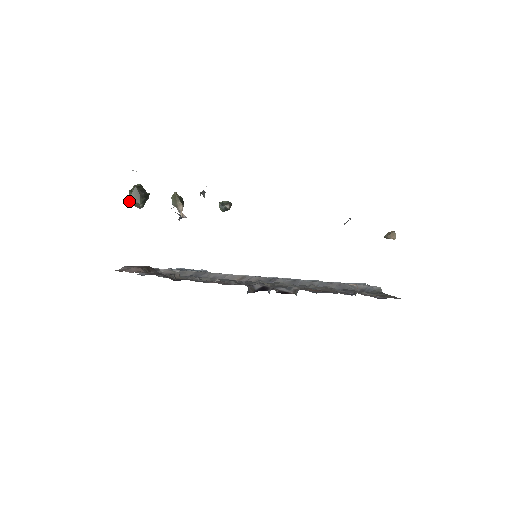
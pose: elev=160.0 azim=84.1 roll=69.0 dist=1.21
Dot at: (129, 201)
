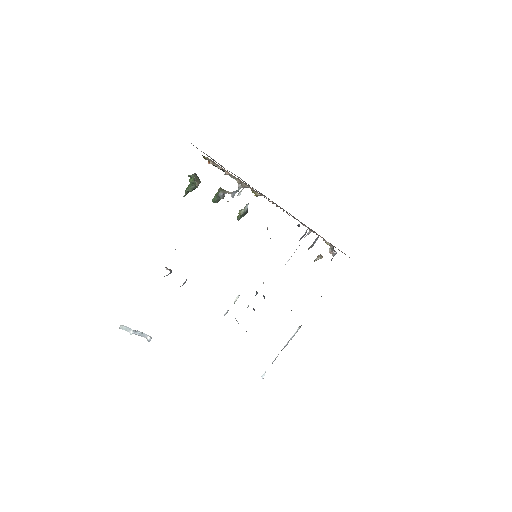
Dot at: (195, 176)
